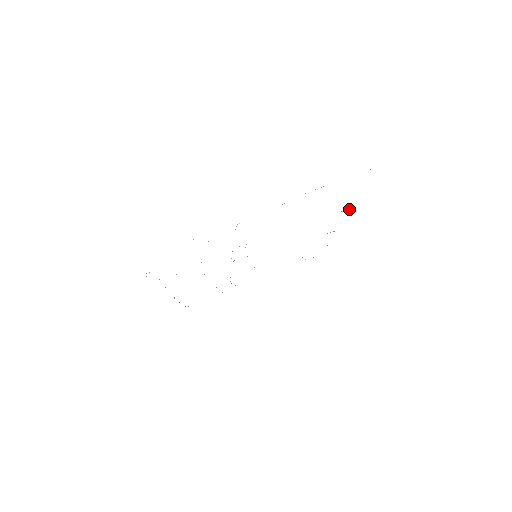
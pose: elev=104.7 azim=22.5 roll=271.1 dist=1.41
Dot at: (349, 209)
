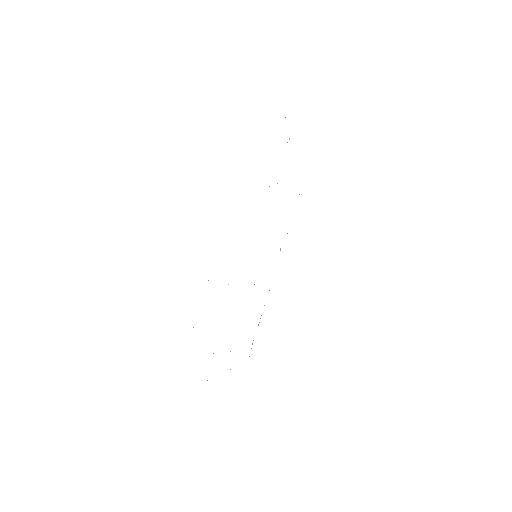
Dot at: occluded
